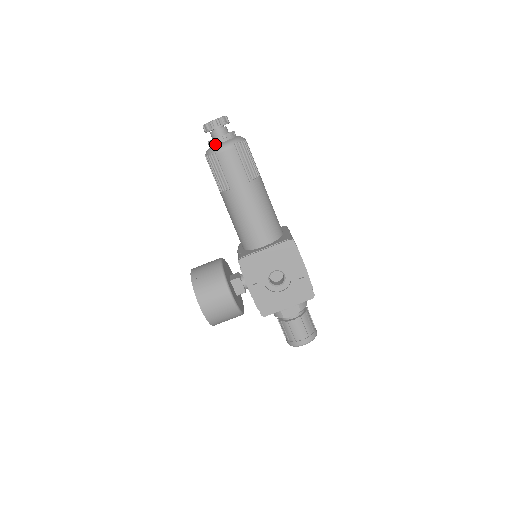
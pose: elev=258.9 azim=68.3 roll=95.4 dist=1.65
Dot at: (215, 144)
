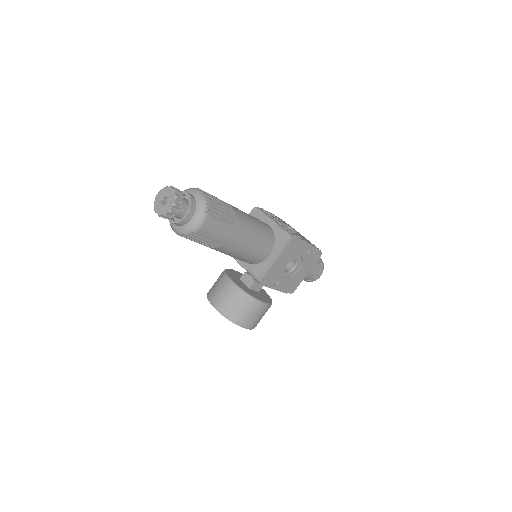
Dot at: (185, 224)
